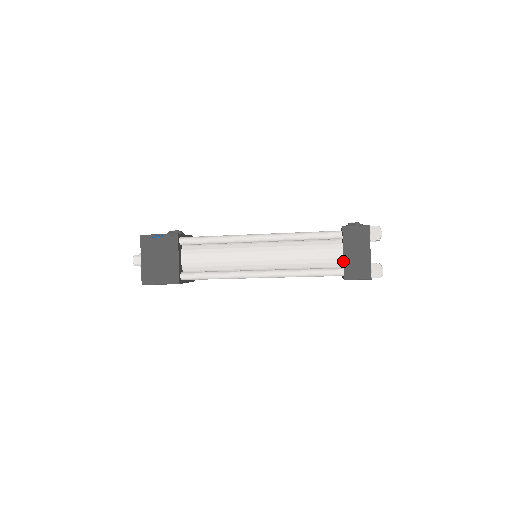
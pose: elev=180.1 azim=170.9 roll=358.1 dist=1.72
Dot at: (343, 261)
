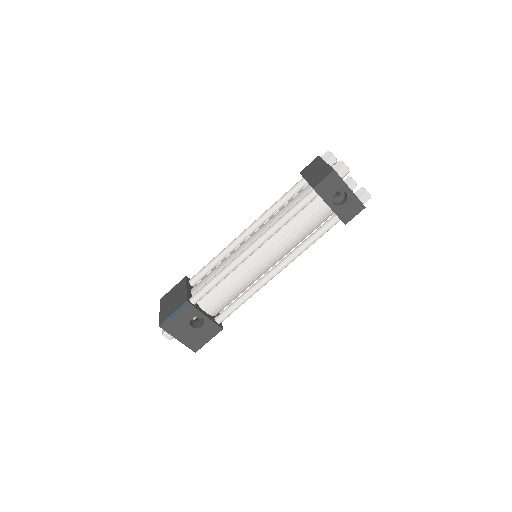
Dot at: occluded
